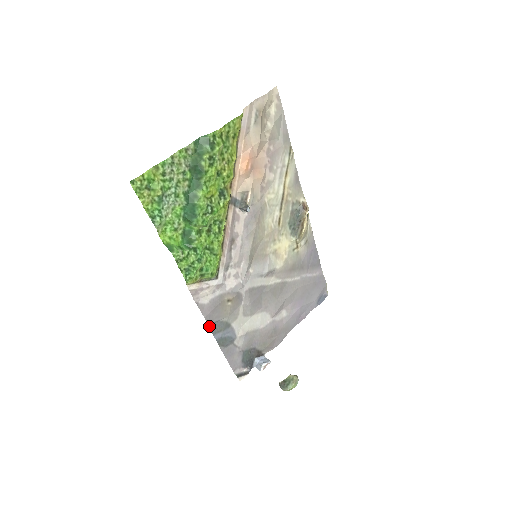
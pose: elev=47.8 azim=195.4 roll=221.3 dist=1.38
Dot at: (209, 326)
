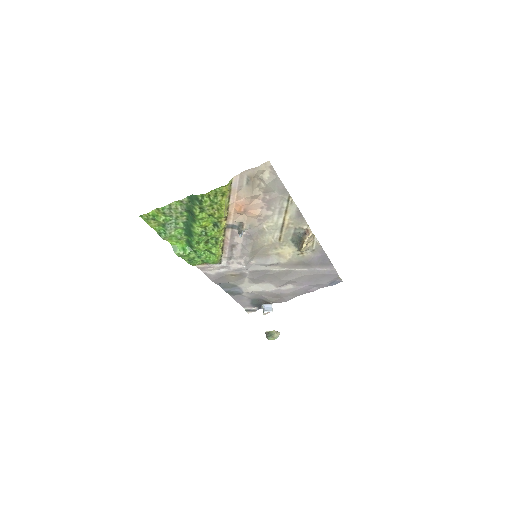
Dot at: (218, 284)
